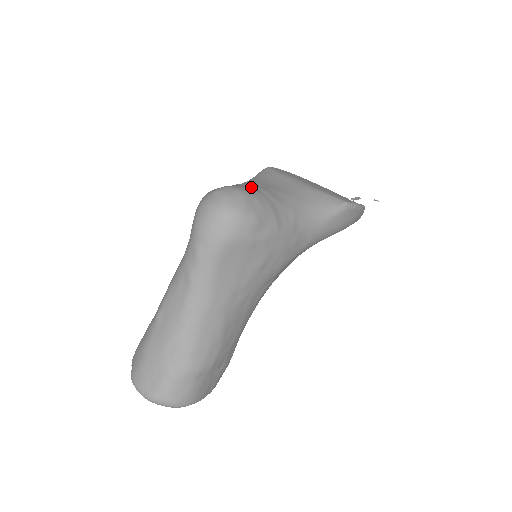
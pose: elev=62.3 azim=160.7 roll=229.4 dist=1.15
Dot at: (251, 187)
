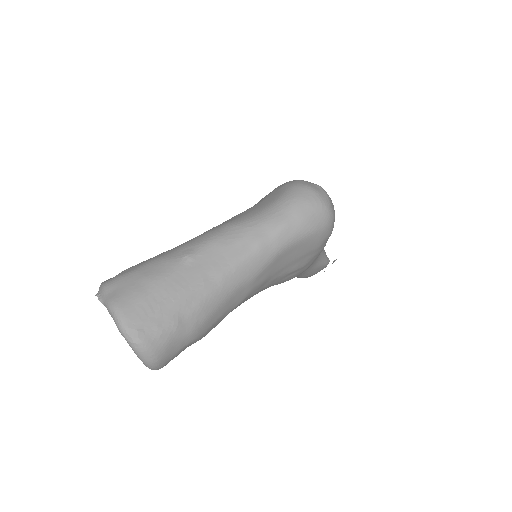
Dot at: occluded
